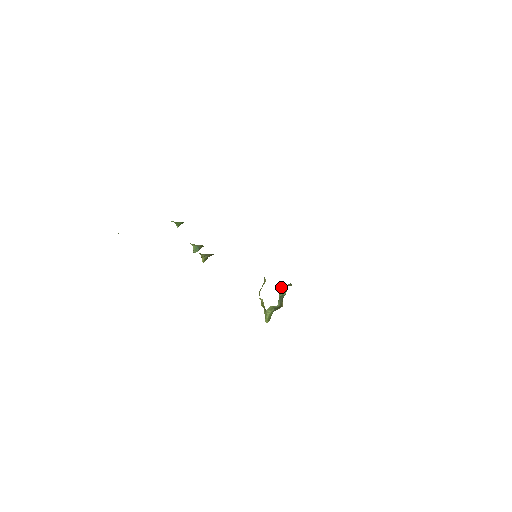
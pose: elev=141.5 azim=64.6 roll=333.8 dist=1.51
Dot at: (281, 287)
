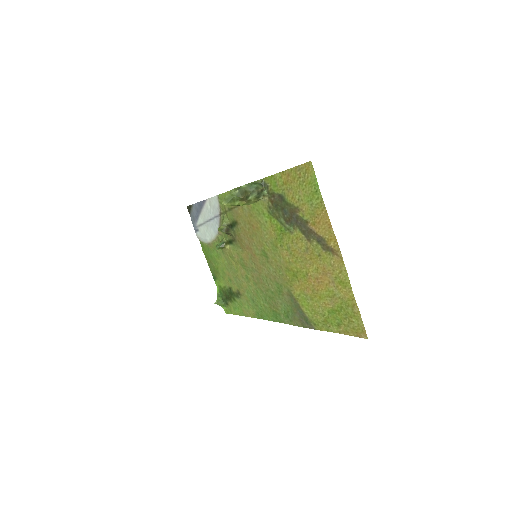
Dot at: (259, 182)
